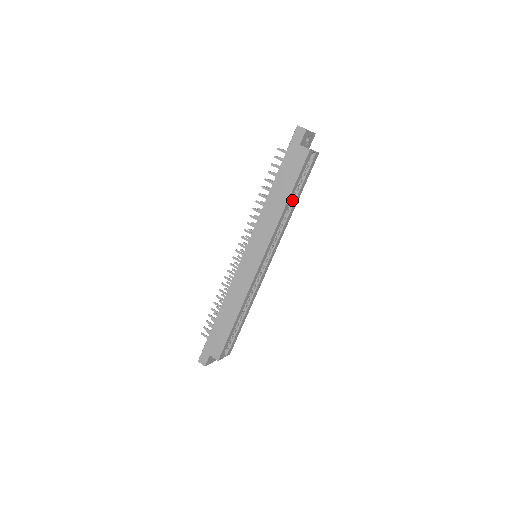
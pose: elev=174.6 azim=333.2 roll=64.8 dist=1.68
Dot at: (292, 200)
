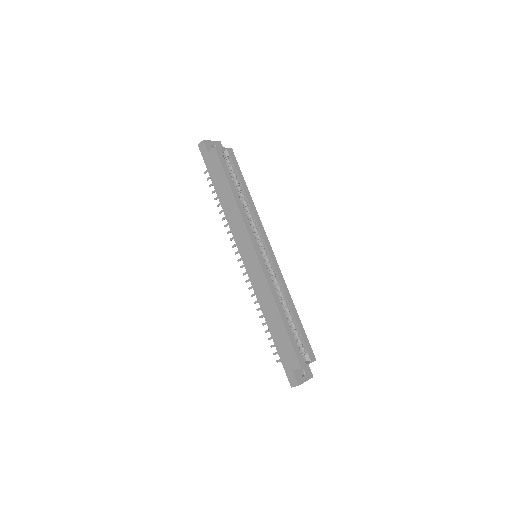
Dot at: (242, 193)
